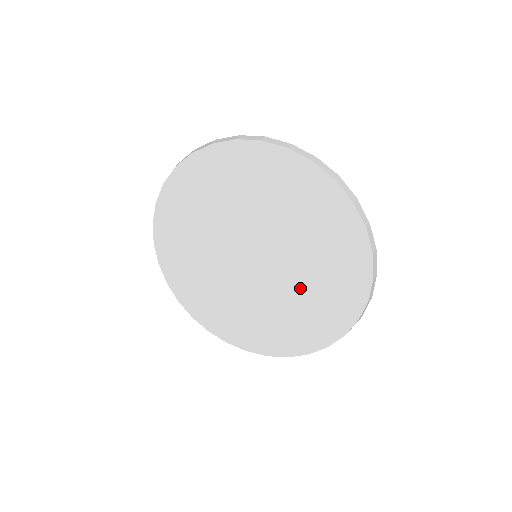
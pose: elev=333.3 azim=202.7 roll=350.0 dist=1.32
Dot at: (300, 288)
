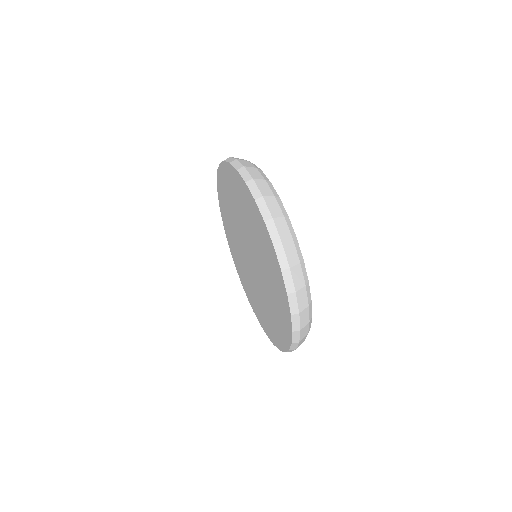
Dot at: (261, 299)
